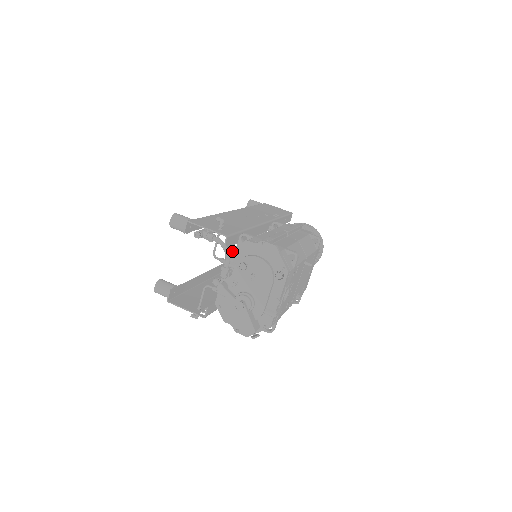
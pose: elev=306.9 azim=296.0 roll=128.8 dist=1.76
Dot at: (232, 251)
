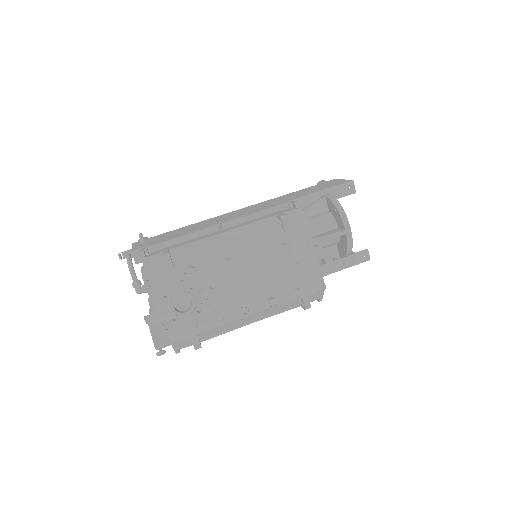
Dot at: occluded
